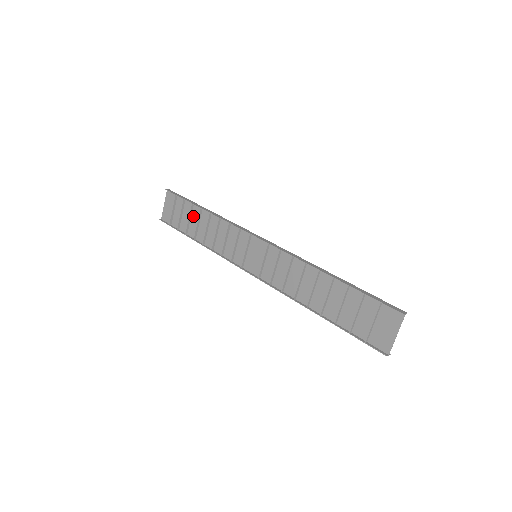
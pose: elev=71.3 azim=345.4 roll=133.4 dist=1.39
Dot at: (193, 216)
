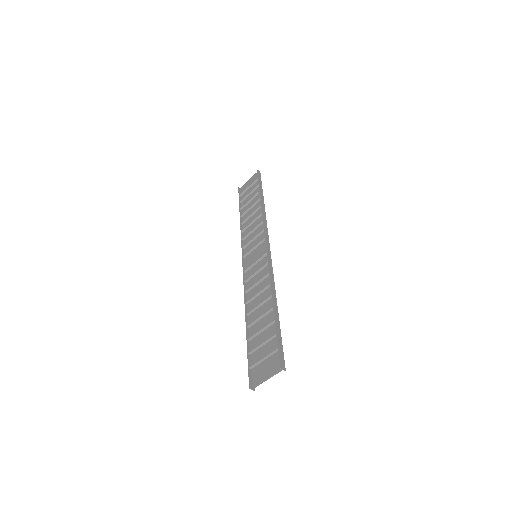
Dot at: (254, 200)
